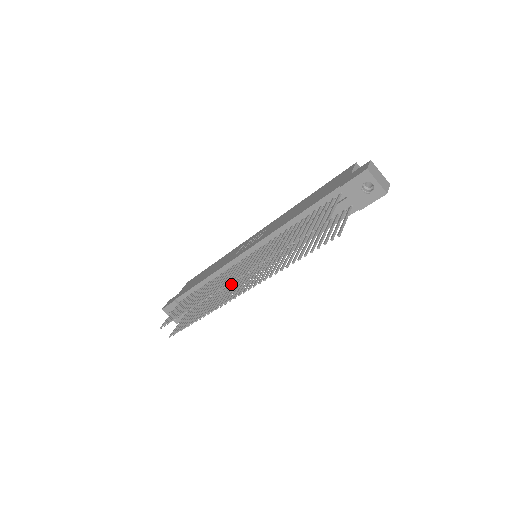
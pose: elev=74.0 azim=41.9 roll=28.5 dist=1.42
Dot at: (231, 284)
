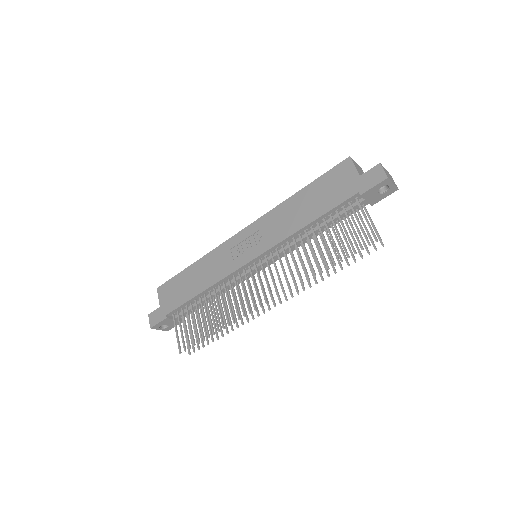
Dot at: occluded
